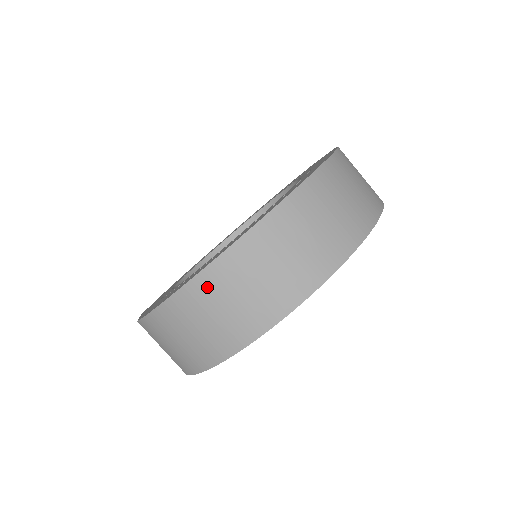
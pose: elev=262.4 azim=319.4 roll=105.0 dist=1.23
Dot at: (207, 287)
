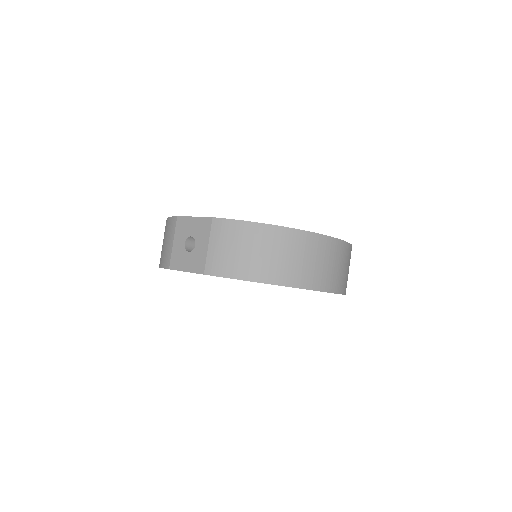
Dot at: (301, 240)
